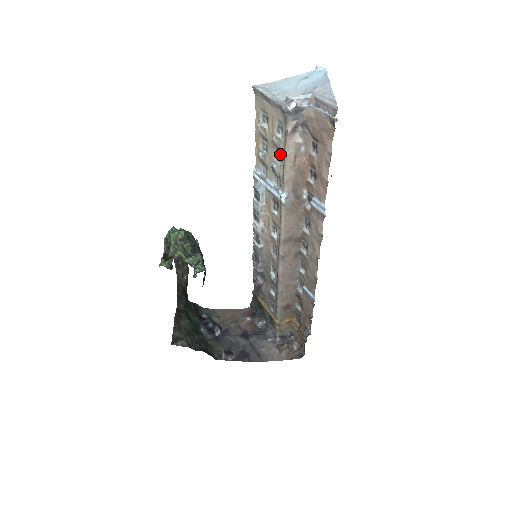
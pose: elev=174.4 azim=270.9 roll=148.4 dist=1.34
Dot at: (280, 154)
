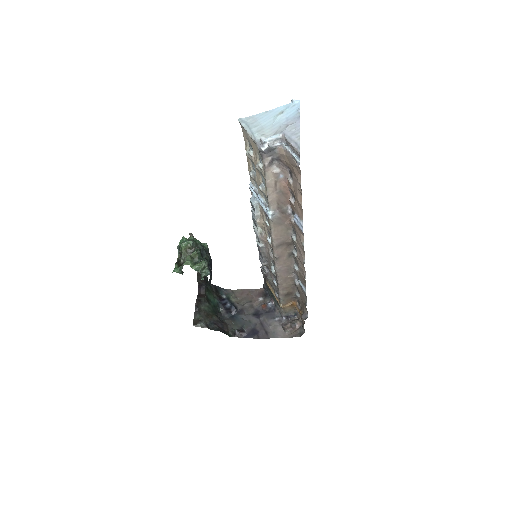
Dot at: (264, 179)
